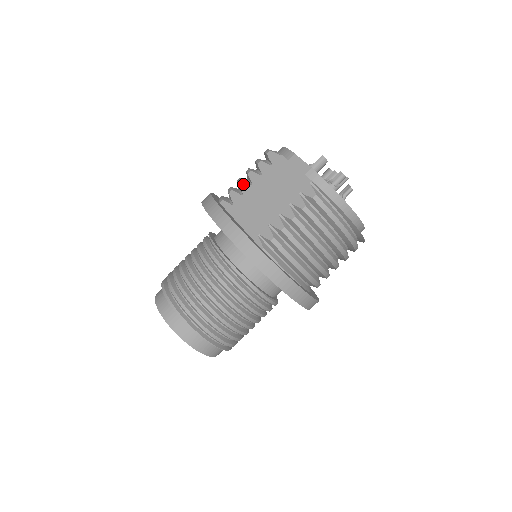
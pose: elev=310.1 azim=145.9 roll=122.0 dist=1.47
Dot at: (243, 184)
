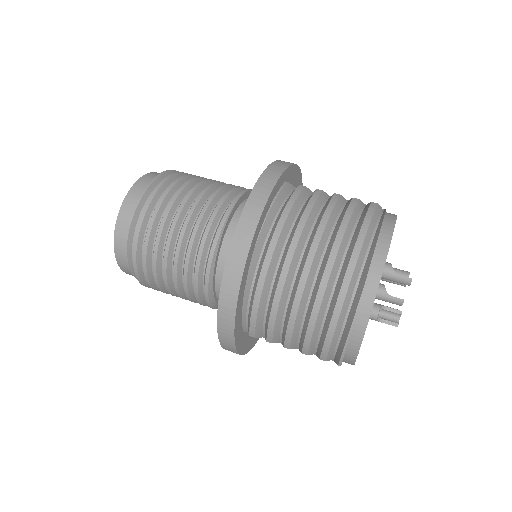
Dot at: occluded
